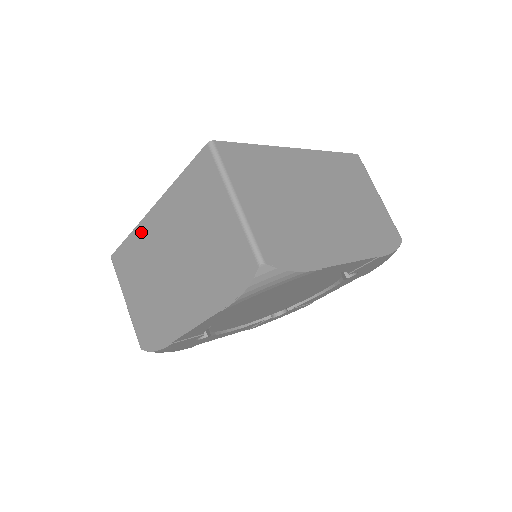
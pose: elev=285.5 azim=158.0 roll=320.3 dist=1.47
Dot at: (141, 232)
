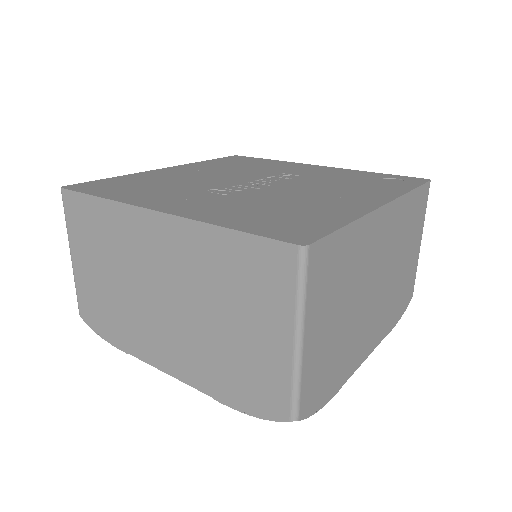
Dot at: (126, 217)
